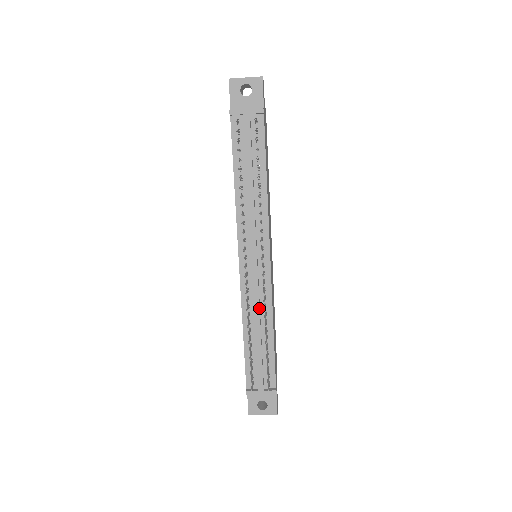
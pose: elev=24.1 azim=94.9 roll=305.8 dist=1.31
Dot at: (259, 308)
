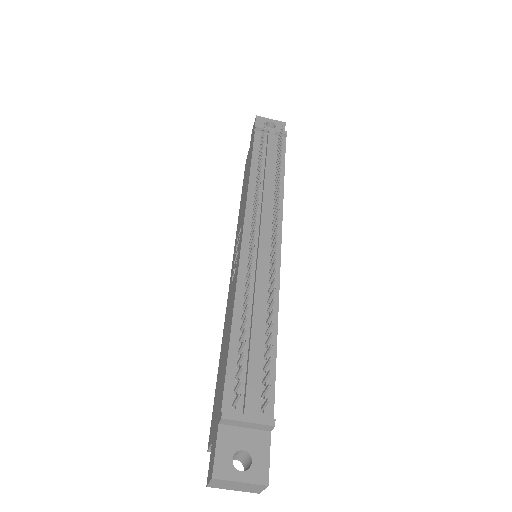
Dot at: (262, 288)
